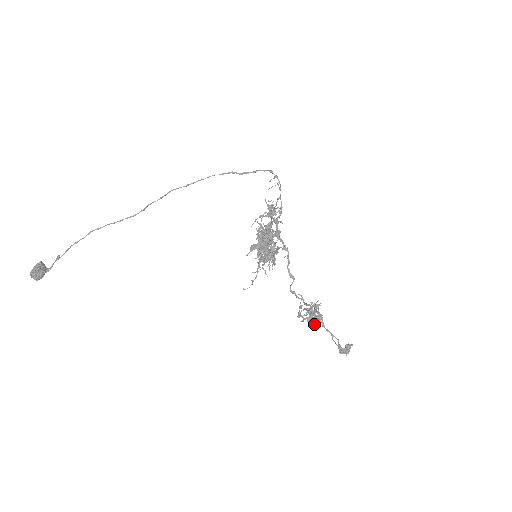
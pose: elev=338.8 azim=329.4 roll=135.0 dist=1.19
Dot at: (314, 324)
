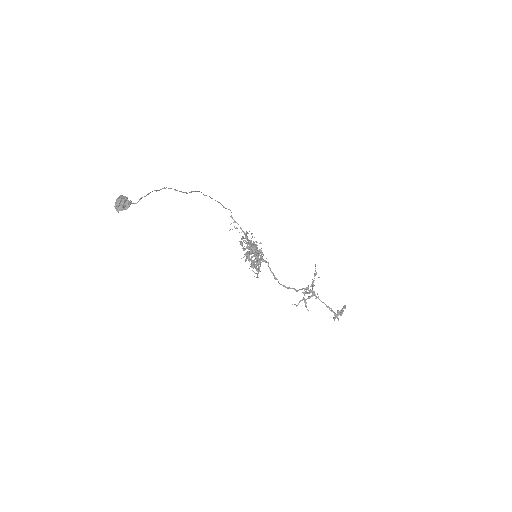
Dot at: (316, 297)
